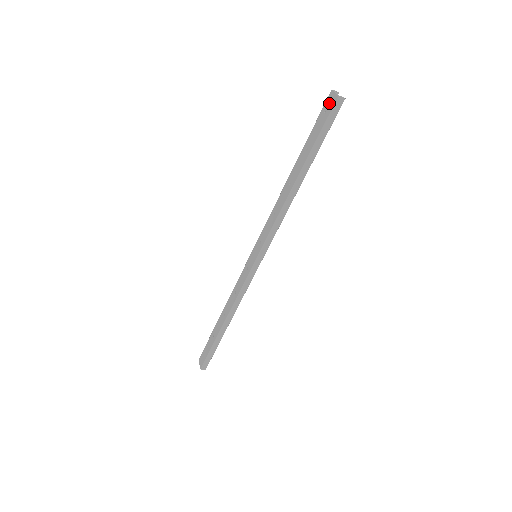
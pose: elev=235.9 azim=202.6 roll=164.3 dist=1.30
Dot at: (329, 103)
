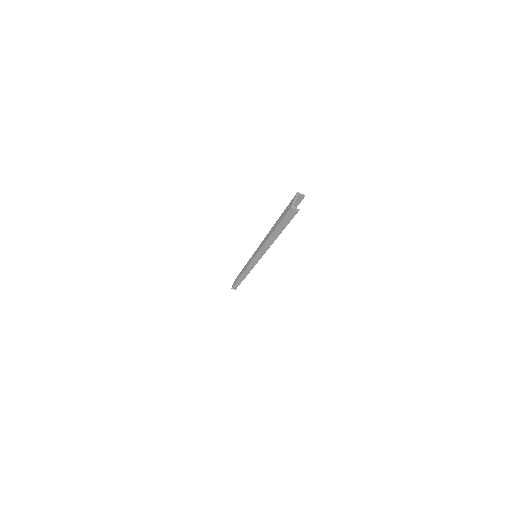
Dot at: (291, 203)
